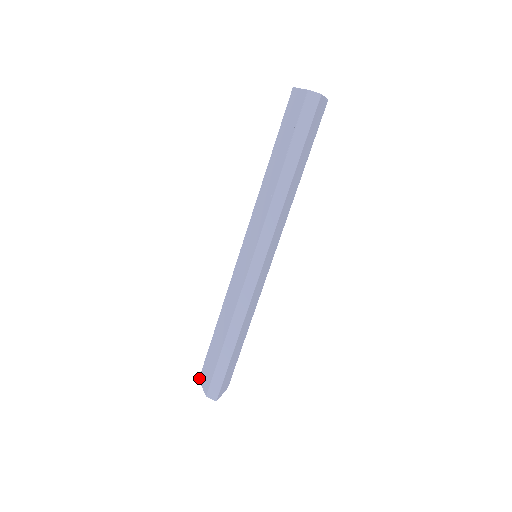
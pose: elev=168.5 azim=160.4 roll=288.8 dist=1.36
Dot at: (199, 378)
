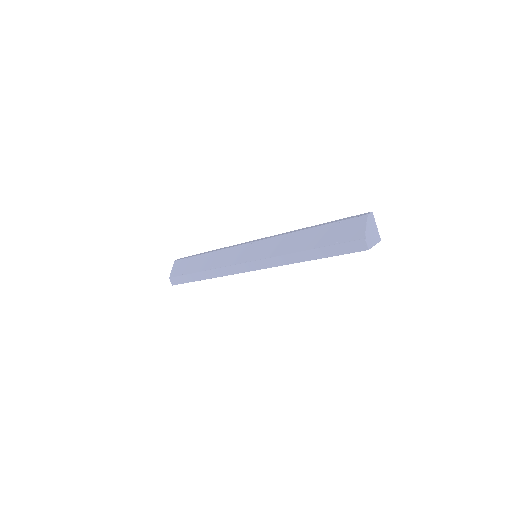
Dot at: (175, 261)
